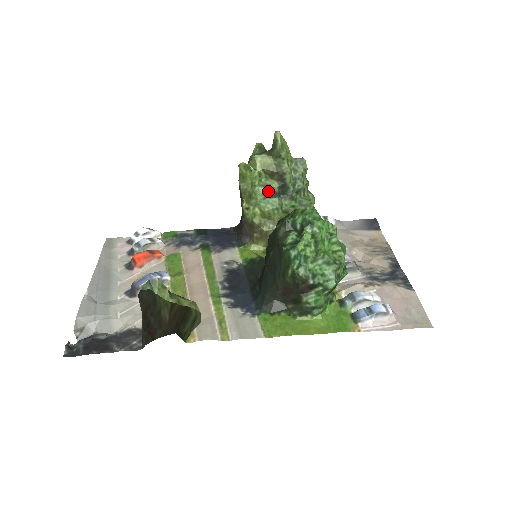
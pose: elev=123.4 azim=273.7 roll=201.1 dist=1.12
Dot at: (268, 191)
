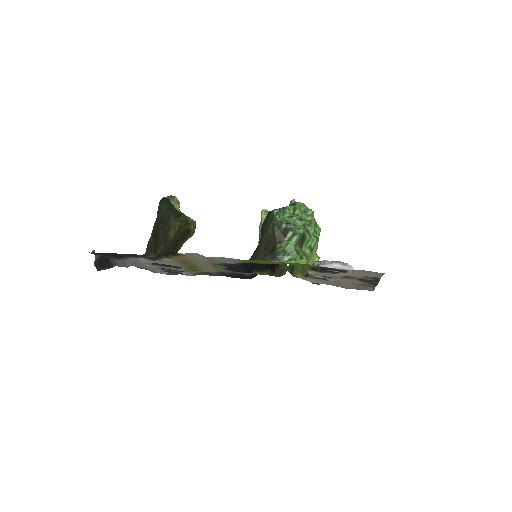
Dot at: occluded
